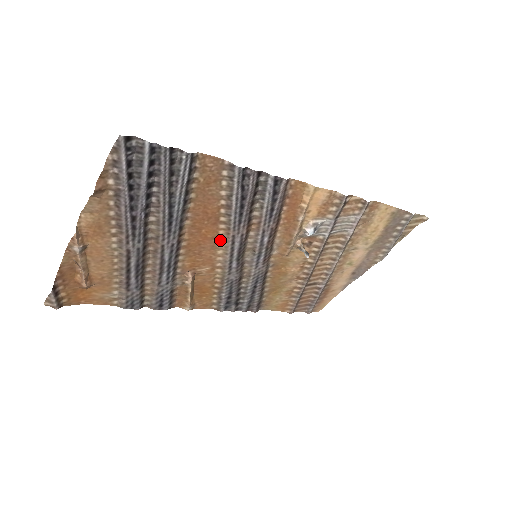
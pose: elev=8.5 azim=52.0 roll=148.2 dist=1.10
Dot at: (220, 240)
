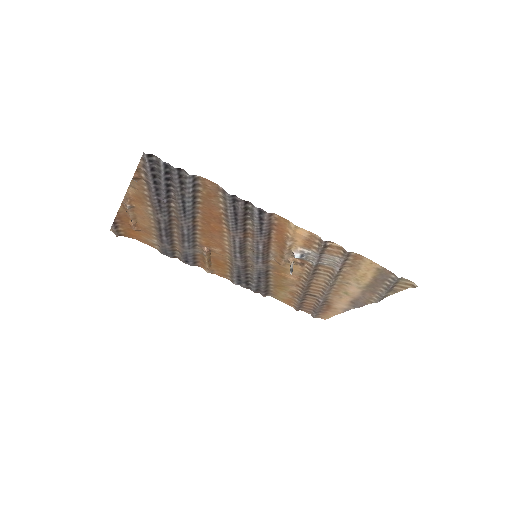
Dot at: (226, 235)
